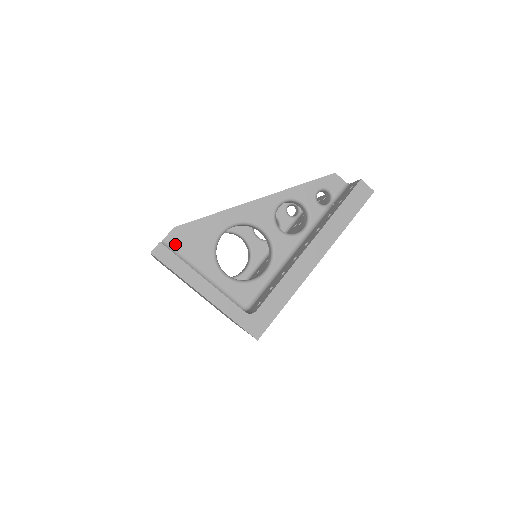
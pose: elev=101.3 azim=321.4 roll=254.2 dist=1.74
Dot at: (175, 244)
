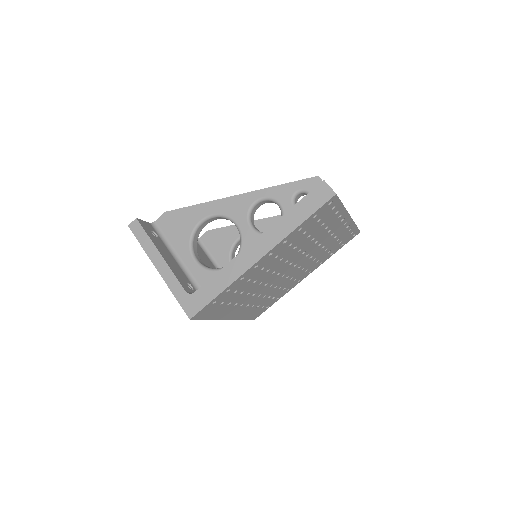
Dot at: (163, 226)
